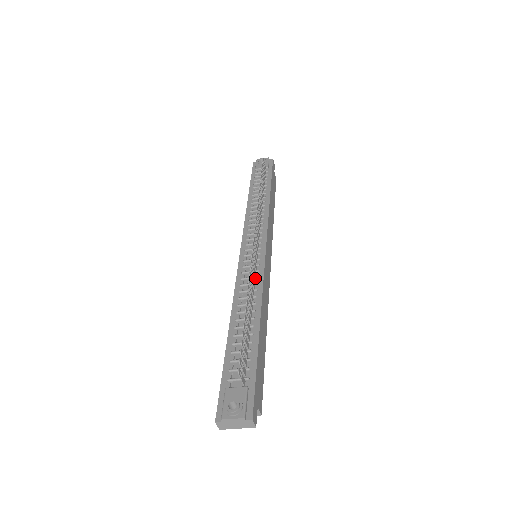
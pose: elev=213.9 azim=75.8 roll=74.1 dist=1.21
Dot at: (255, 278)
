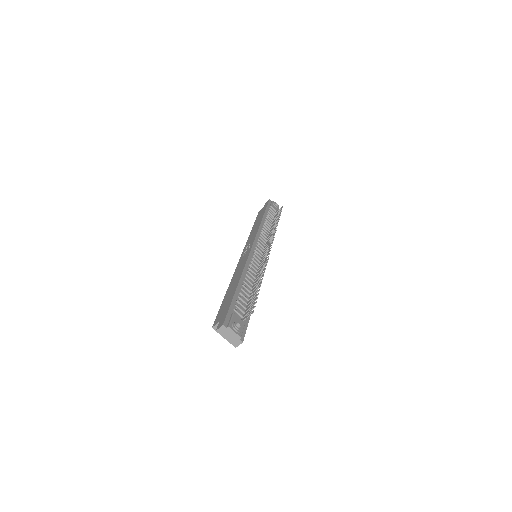
Dot at: (258, 269)
